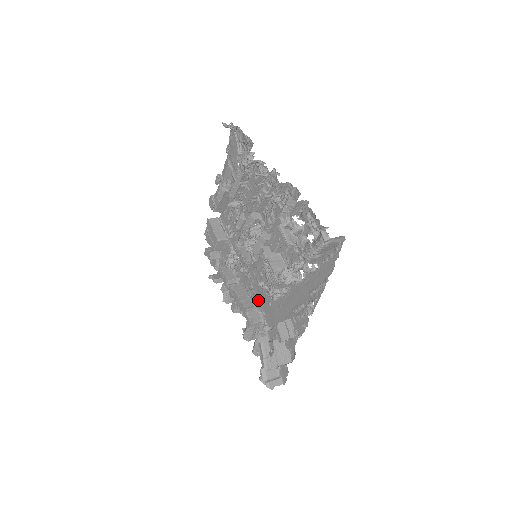
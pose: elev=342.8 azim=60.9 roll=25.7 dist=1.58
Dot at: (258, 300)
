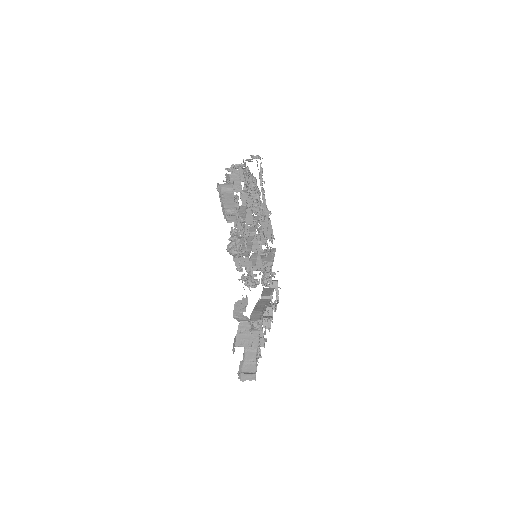
Dot at: occluded
